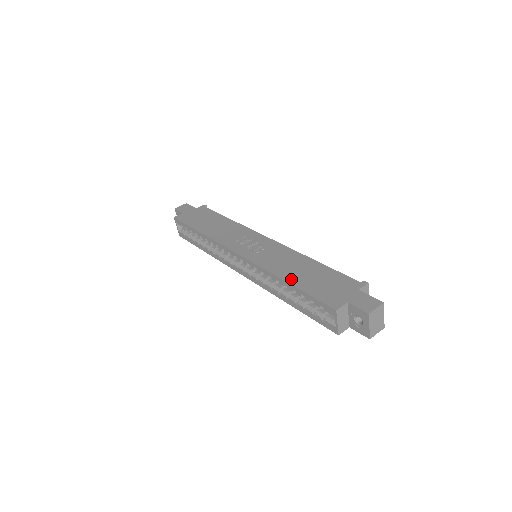
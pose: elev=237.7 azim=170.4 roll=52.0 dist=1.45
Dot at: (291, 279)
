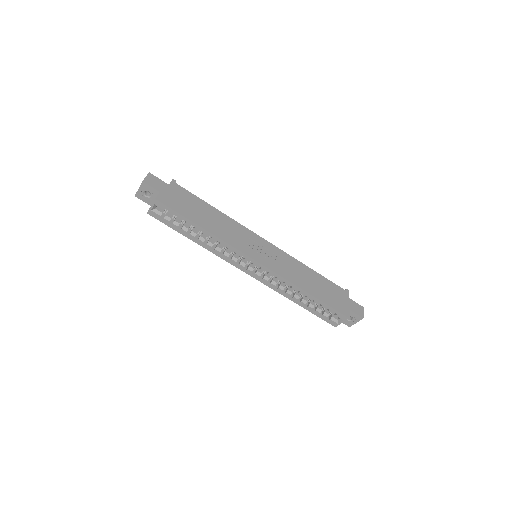
Dot at: (311, 291)
